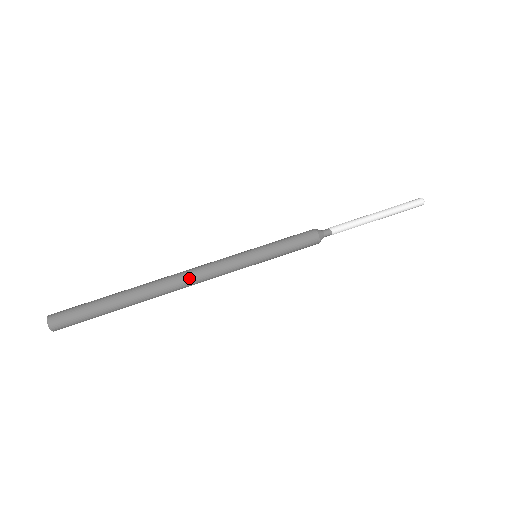
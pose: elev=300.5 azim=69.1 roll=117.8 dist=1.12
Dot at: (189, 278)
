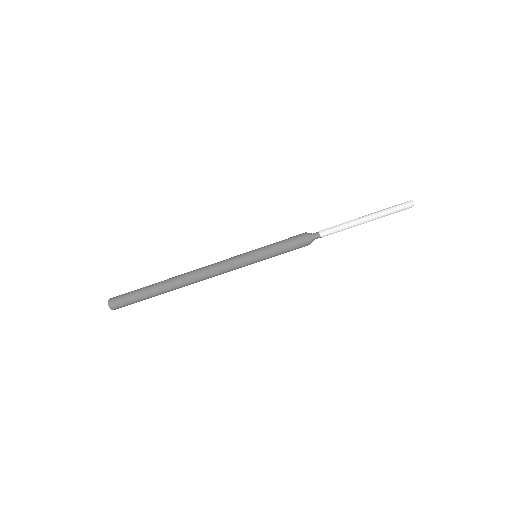
Dot at: (203, 277)
